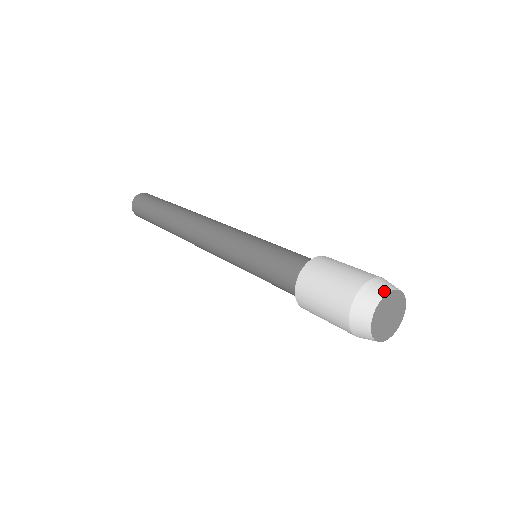
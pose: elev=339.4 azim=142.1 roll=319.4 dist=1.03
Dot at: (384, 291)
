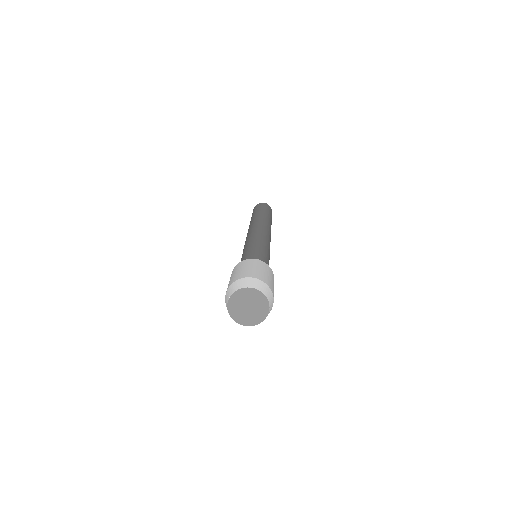
Dot at: (236, 289)
